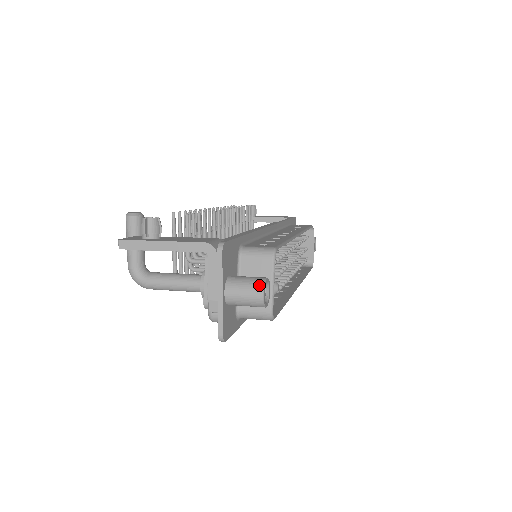
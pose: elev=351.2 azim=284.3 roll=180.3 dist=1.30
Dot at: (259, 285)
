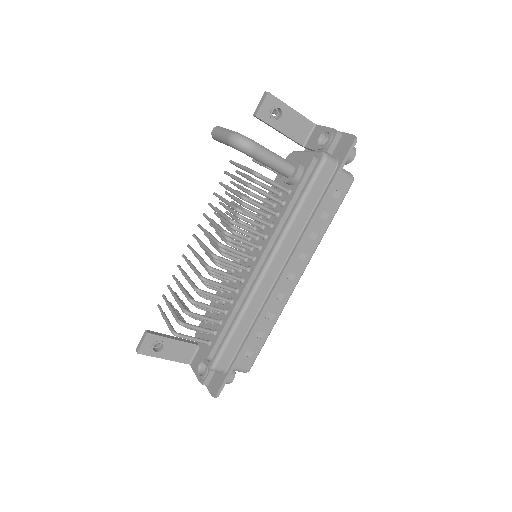
Dot at: occluded
